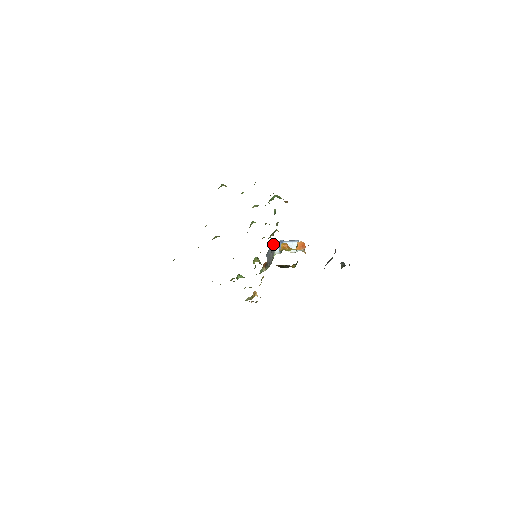
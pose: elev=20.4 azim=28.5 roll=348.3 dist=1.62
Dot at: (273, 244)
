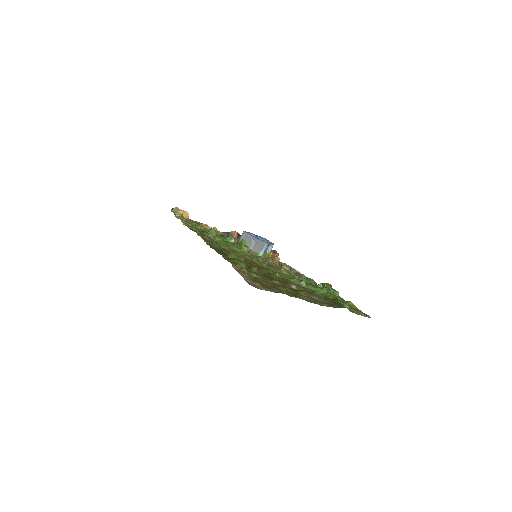
Dot at: (266, 246)
